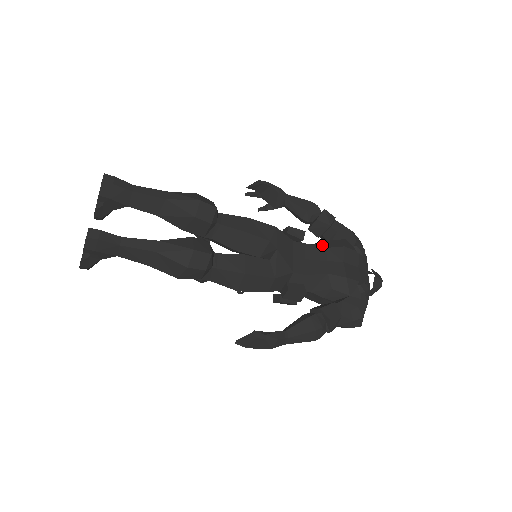
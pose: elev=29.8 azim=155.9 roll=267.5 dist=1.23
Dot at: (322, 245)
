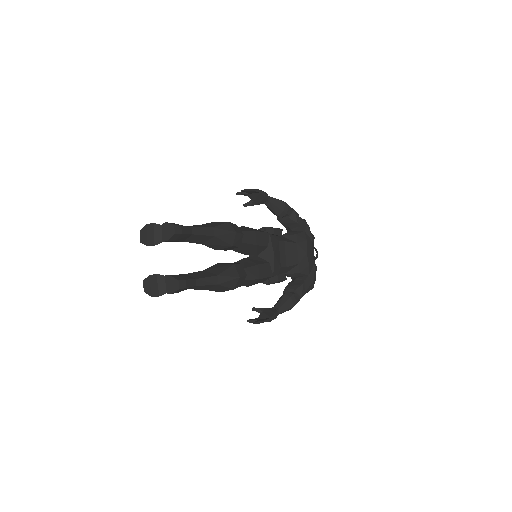
Dot at: (293, 239)
